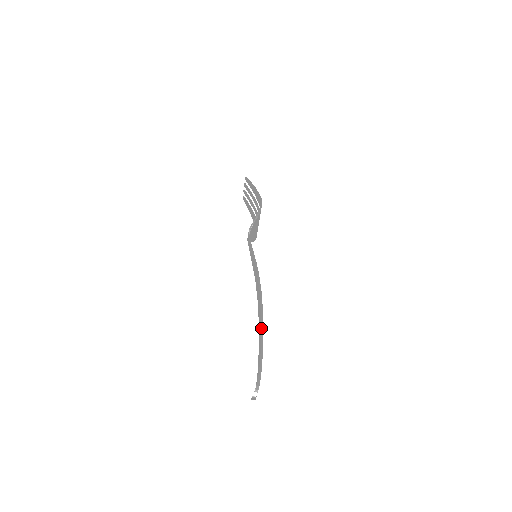
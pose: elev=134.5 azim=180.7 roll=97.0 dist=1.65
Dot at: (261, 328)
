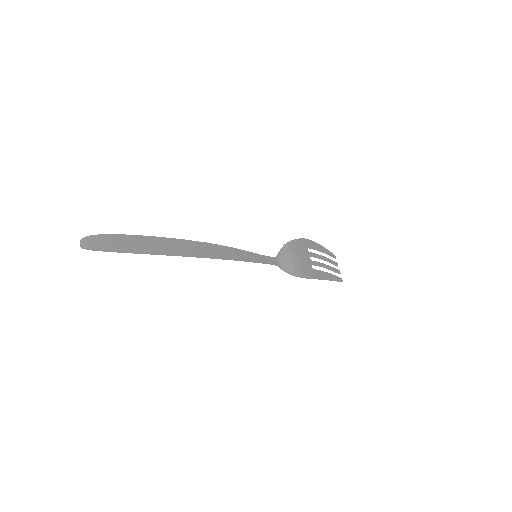
Dot at: (159, 238)
